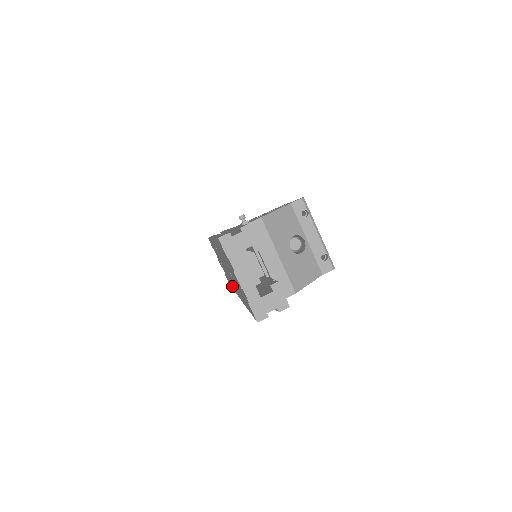
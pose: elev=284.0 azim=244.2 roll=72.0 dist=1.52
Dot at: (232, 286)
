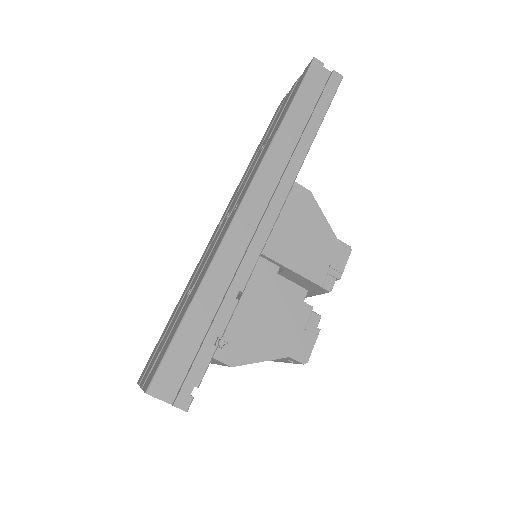
Dot at: (247, 170)
